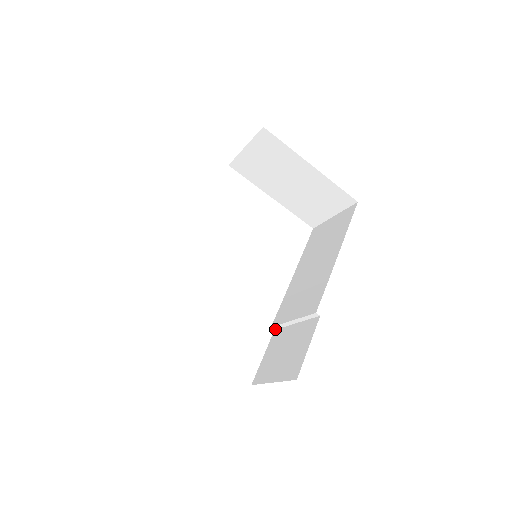
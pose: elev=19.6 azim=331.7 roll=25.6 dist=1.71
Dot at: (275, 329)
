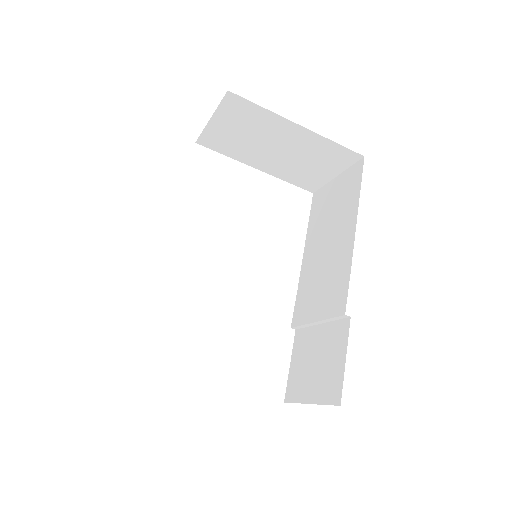
Dot at: (296, 329)
